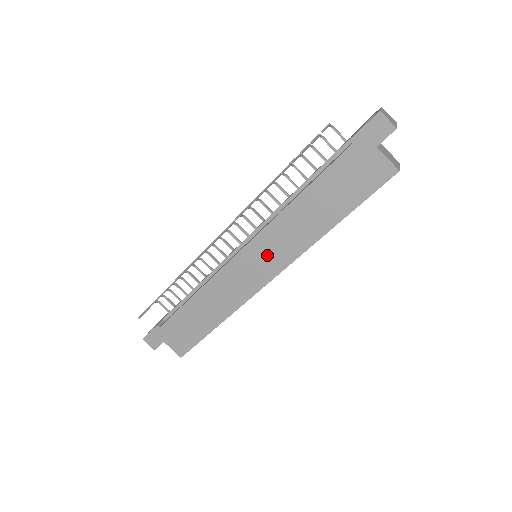
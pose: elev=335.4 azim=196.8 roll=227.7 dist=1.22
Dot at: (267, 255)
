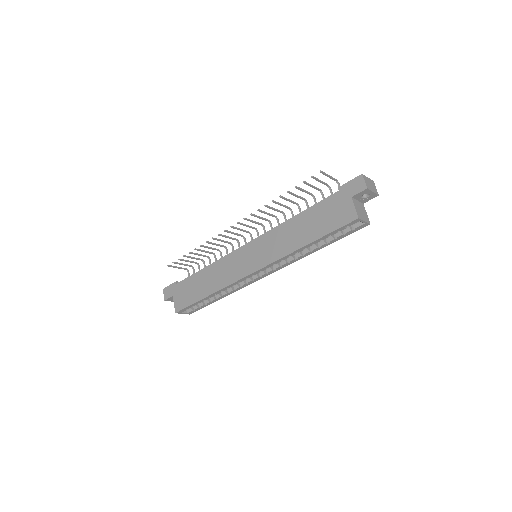
Dot at: (259, 252)
